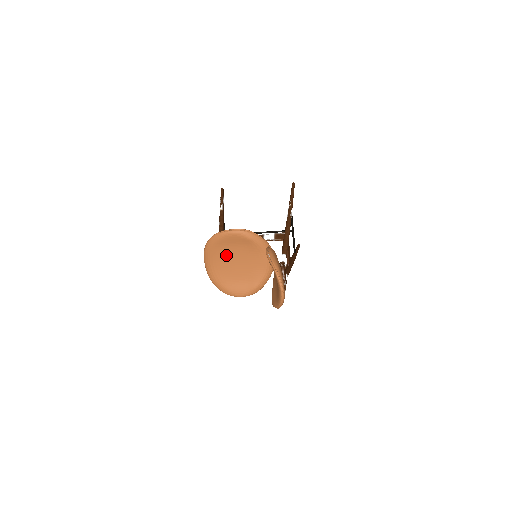
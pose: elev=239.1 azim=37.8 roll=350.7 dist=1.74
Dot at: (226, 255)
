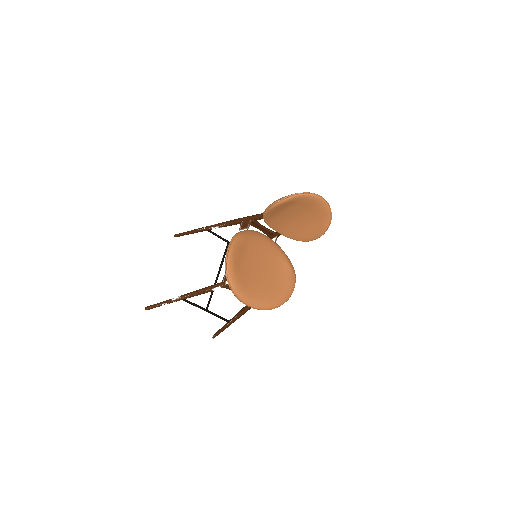
Dot at: (250, 274)
